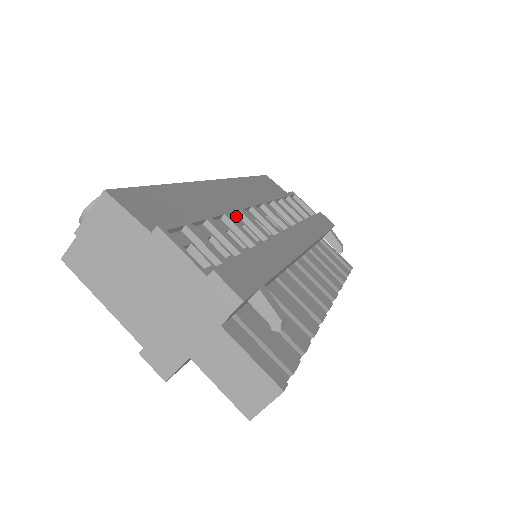
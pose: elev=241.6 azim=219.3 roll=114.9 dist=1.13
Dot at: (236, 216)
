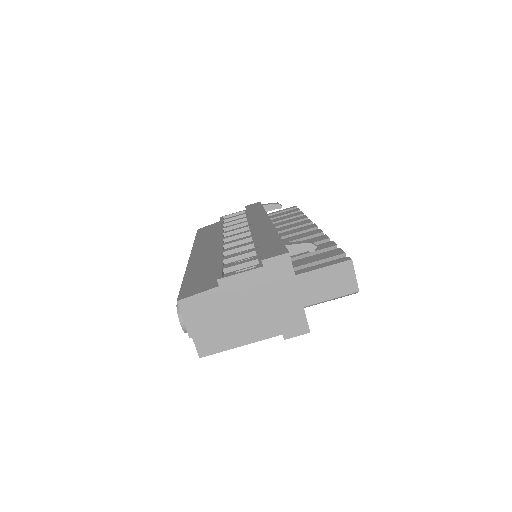
Dot at: occluded
